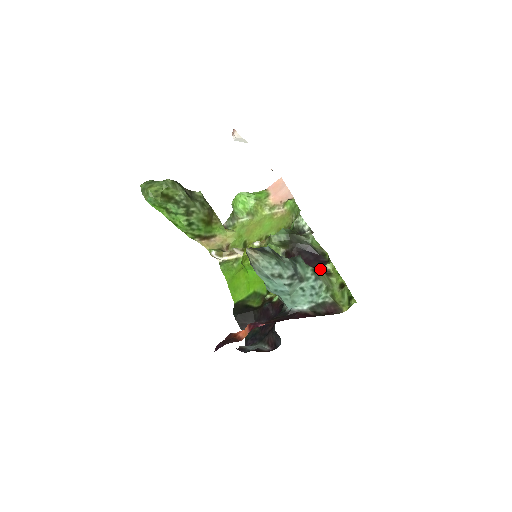
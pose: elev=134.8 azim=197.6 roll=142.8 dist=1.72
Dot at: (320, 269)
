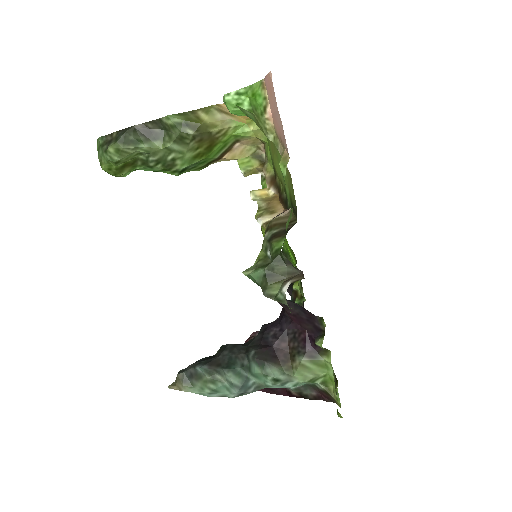
Dot at: (312, 341)
